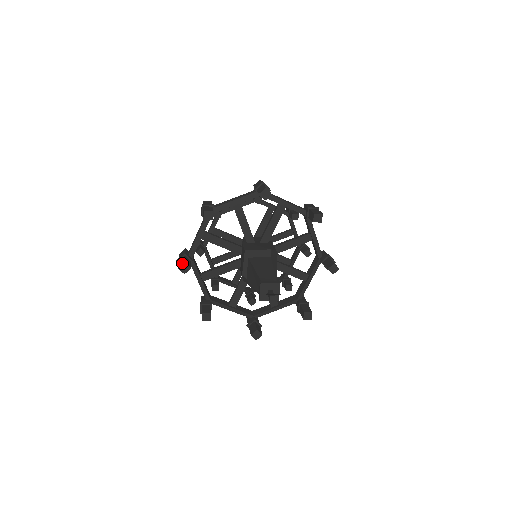
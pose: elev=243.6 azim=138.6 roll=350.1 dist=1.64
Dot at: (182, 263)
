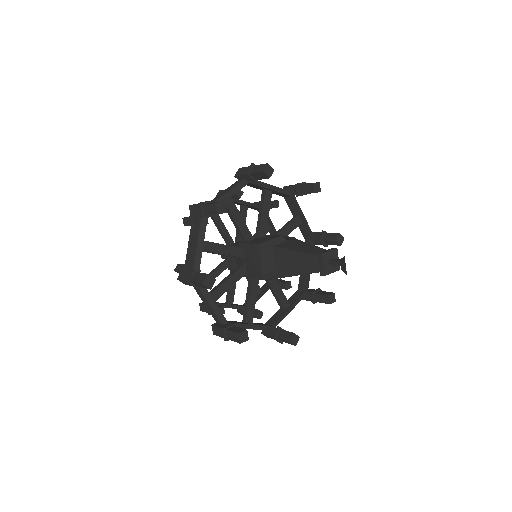
Dot at: (204, 276)
